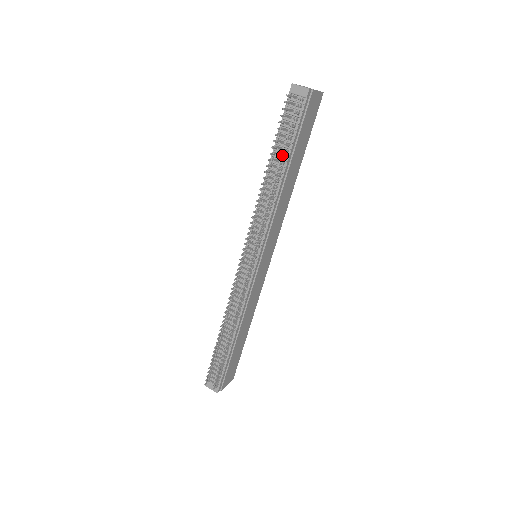
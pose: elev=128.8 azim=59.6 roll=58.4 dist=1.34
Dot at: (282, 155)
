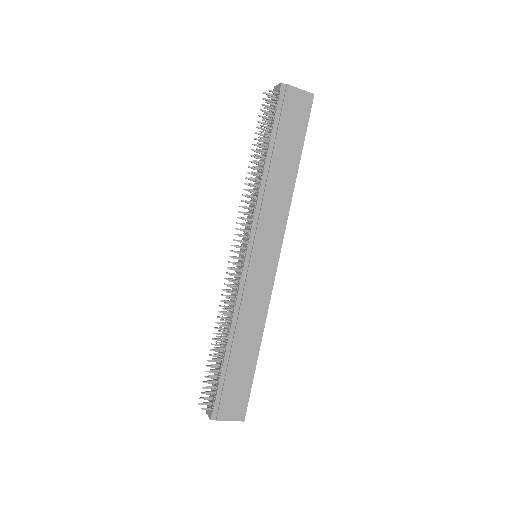
Dot at: occluded
